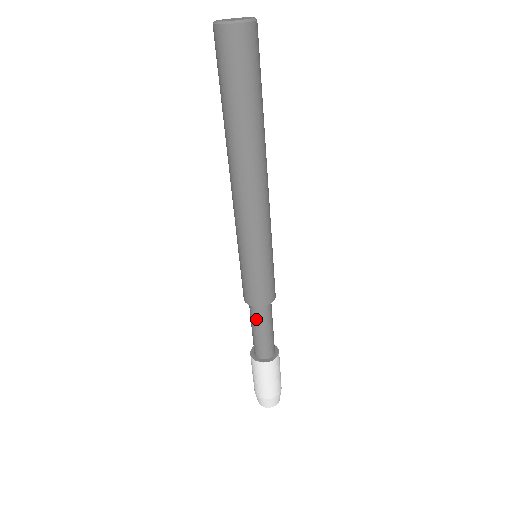
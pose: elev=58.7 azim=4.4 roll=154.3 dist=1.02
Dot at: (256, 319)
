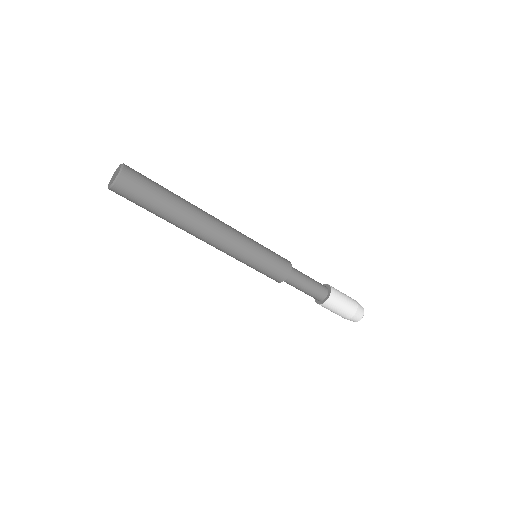
Dot at: (298, 281)
